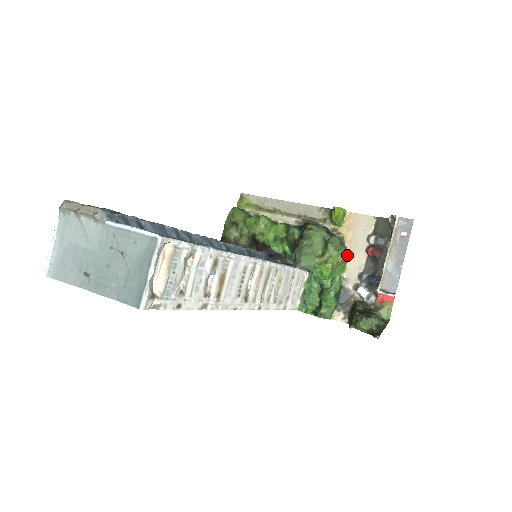
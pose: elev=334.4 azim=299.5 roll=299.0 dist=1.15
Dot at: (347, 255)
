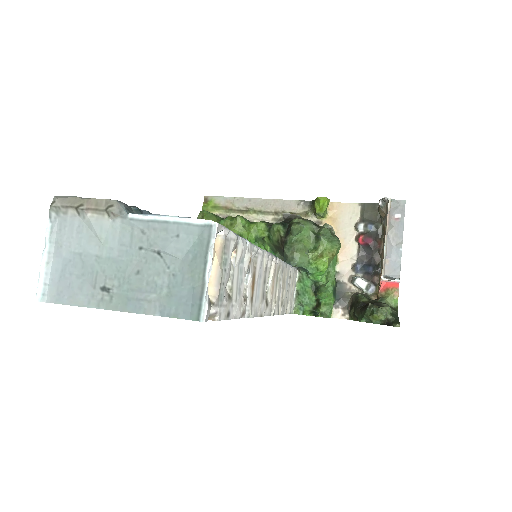
Dot at: (340, 246)
